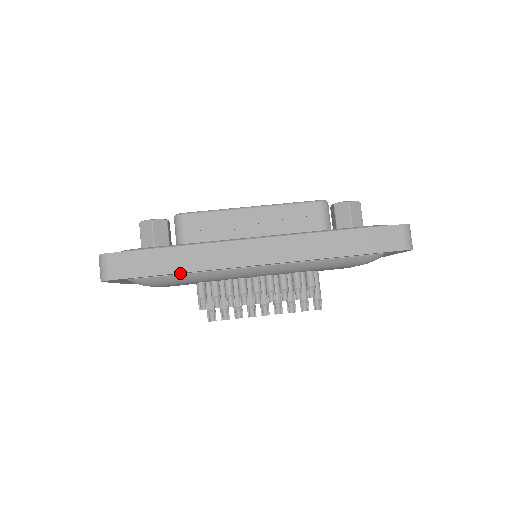
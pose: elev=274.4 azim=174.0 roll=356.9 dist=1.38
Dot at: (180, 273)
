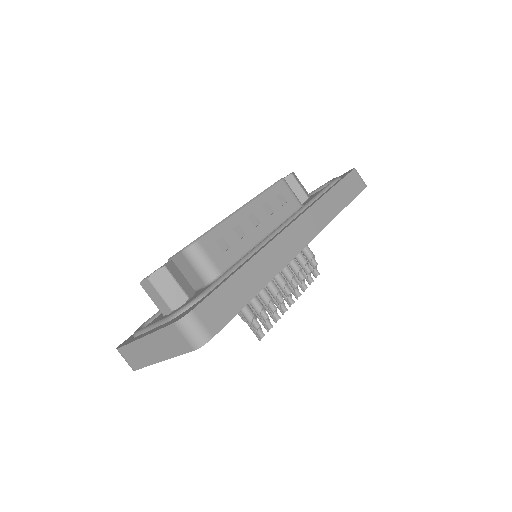
Dot at: occluded
